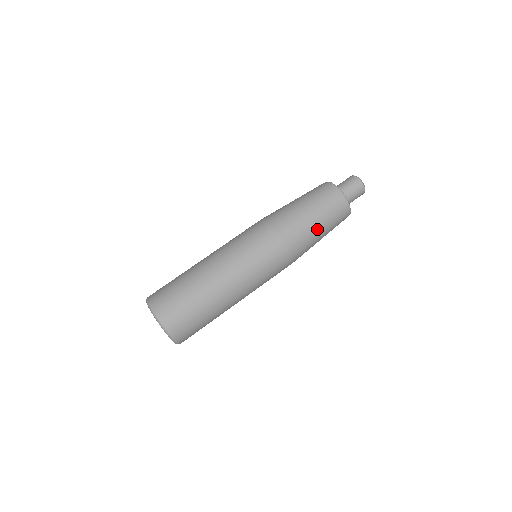
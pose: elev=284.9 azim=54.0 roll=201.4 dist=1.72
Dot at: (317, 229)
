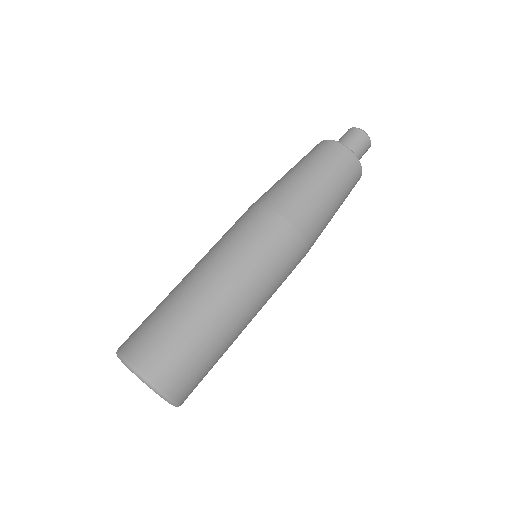
Dot at: (333, 213)
